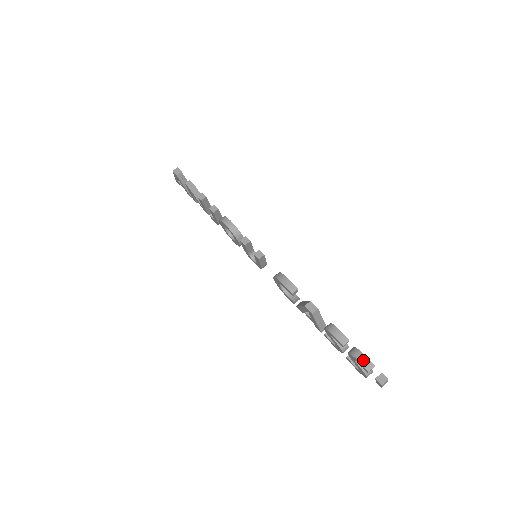
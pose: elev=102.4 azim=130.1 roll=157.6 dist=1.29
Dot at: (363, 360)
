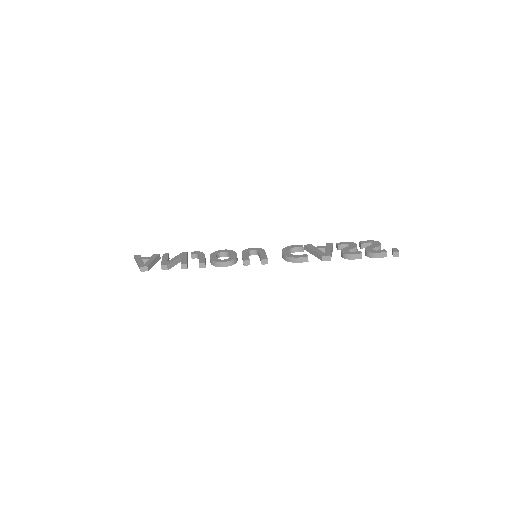
Dot at: (379, 256)
